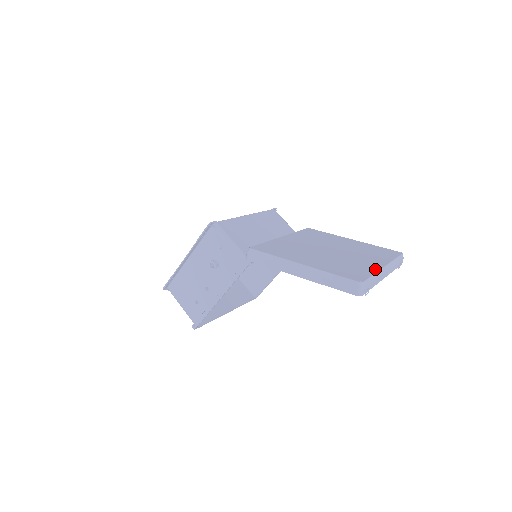
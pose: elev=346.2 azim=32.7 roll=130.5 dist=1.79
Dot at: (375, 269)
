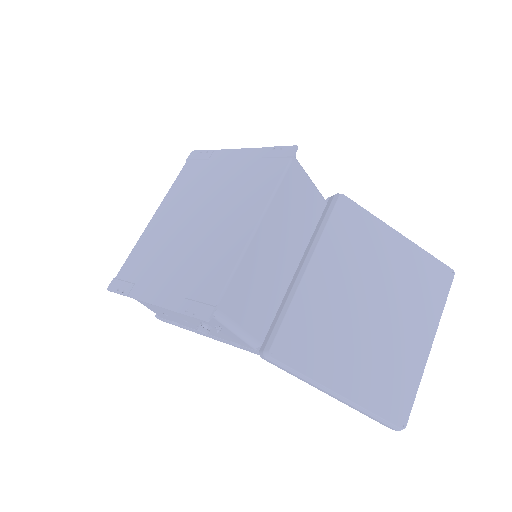
Dot at: (421, 368)
